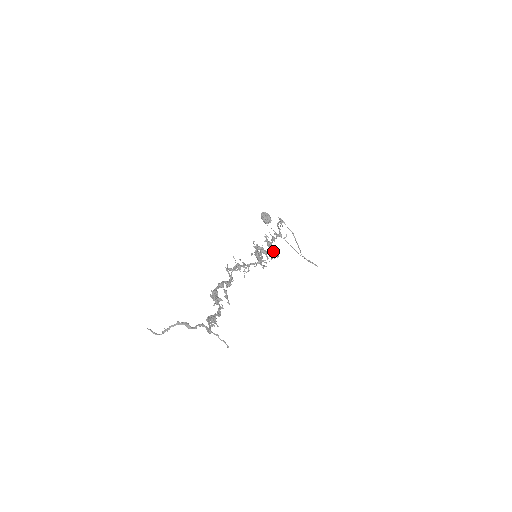
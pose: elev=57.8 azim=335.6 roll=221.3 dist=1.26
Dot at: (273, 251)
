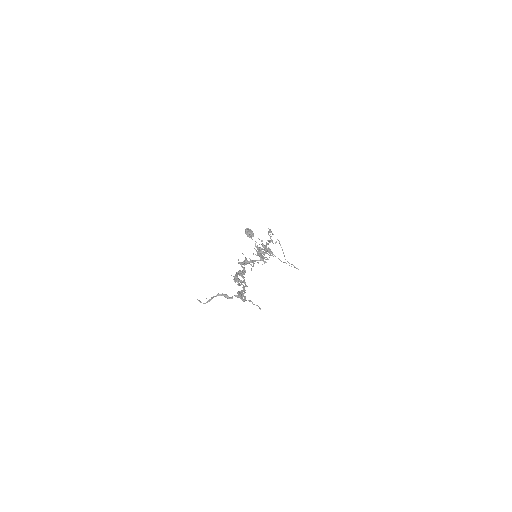
Dot at: (270, 252)
